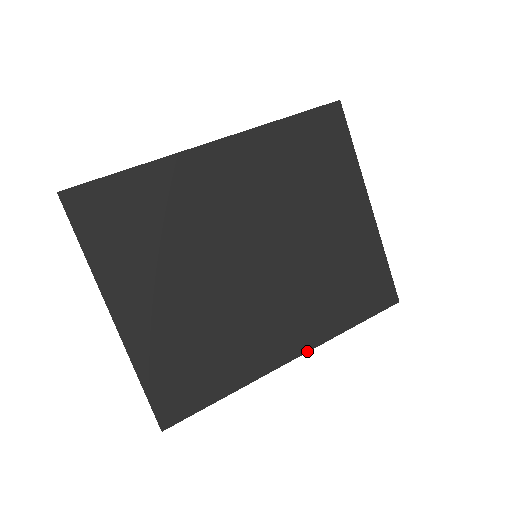
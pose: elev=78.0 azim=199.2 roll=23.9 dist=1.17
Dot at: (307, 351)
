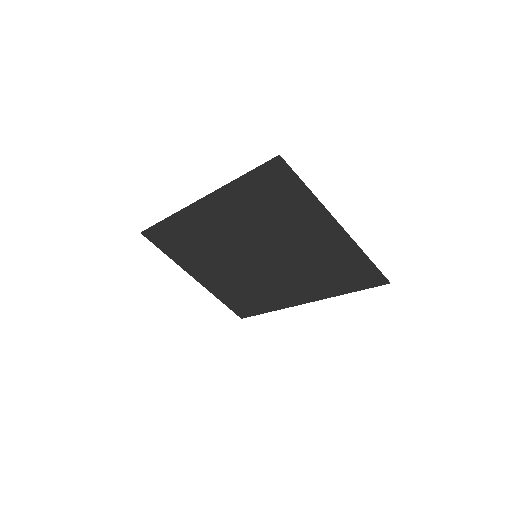
Dot at: (314, 301)
